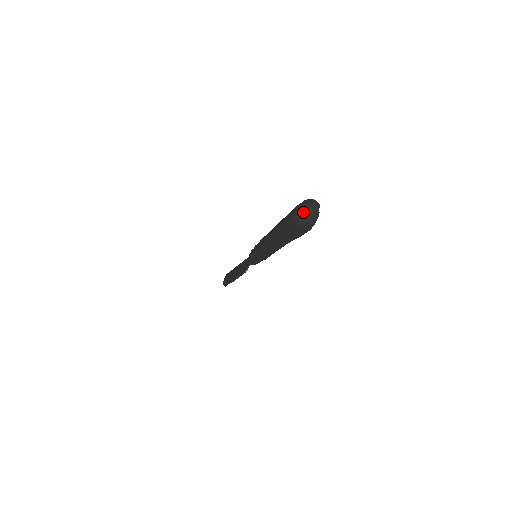
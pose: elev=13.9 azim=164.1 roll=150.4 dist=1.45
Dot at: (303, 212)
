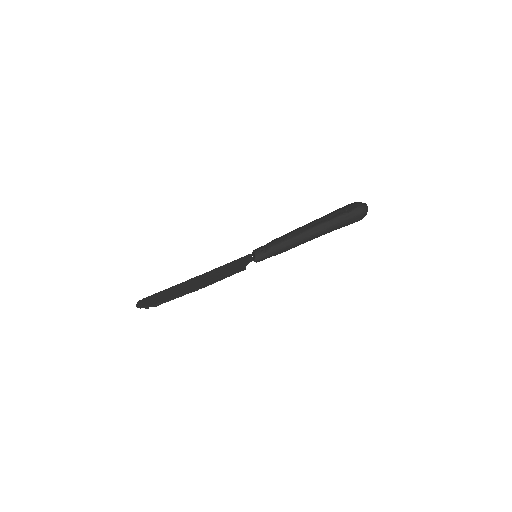
Dot at: (366, 205)
